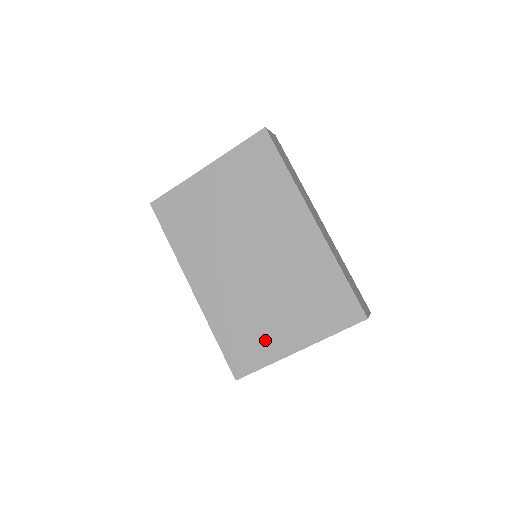
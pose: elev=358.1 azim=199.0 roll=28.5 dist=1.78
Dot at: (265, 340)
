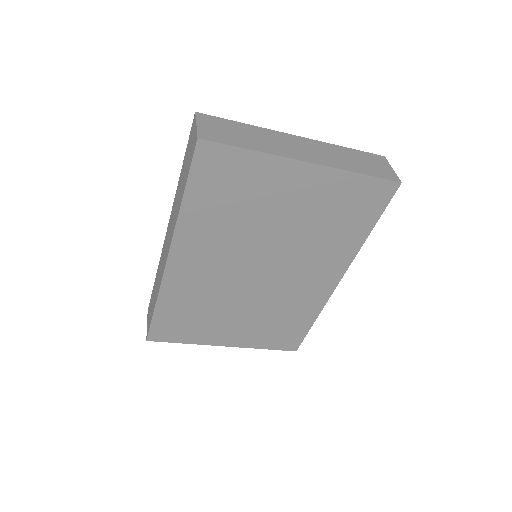
Dot at: (205, 329)
